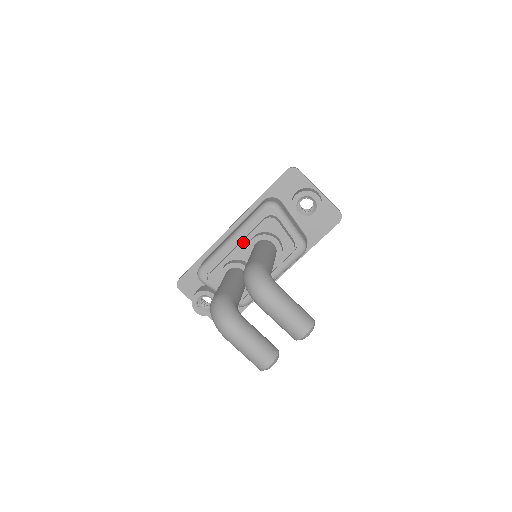
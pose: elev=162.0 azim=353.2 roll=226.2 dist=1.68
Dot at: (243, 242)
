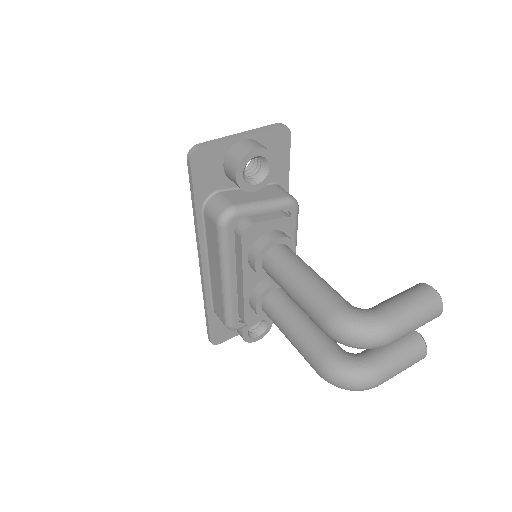
Dot at: (244, 273)
